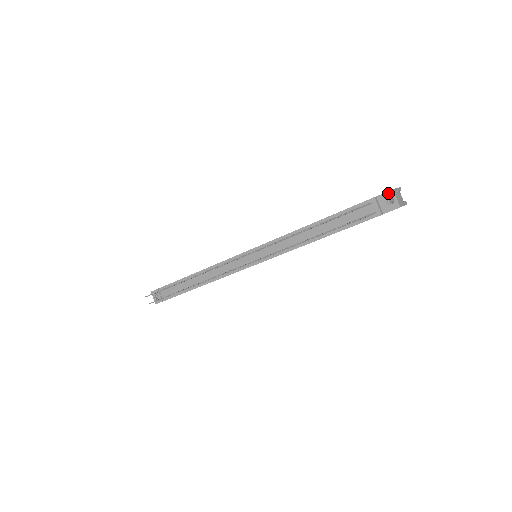
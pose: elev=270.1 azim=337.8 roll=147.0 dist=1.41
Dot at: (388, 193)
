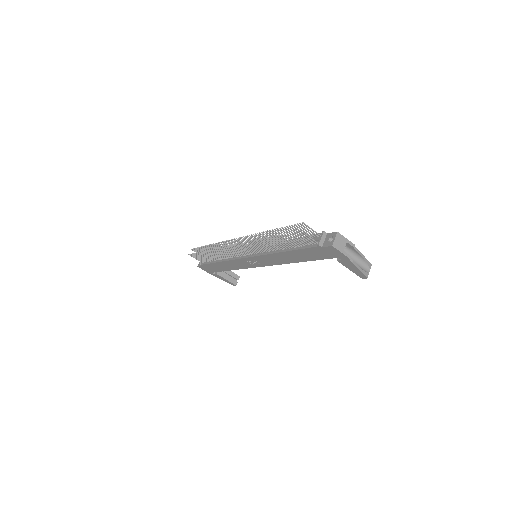
Dot at: (334, 233)
